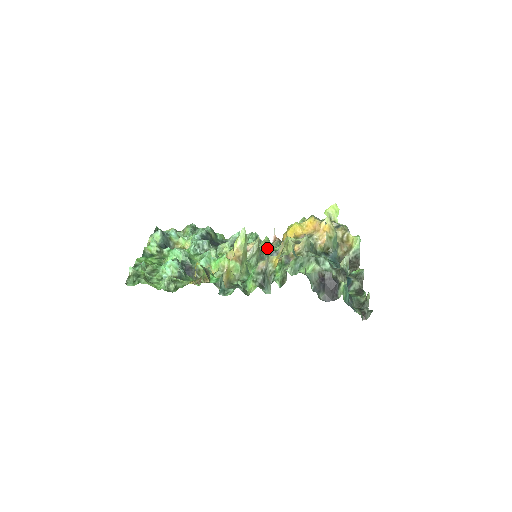
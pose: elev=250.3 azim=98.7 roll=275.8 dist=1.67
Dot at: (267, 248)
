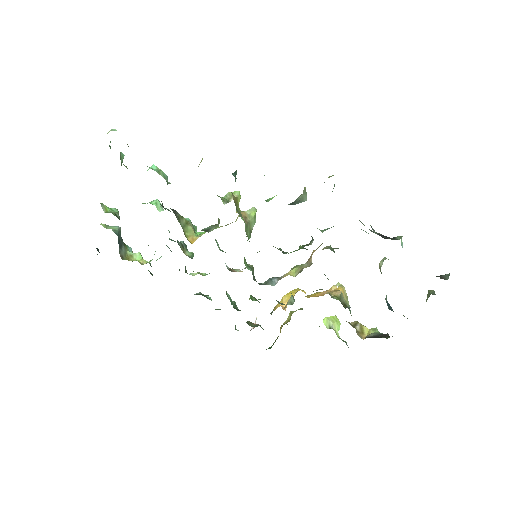
Dot at: (255, 299)
